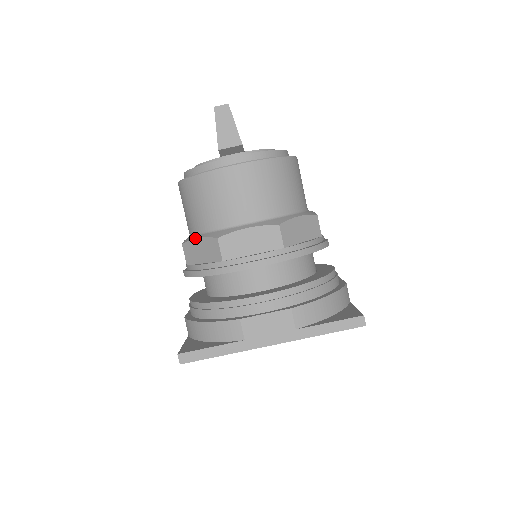
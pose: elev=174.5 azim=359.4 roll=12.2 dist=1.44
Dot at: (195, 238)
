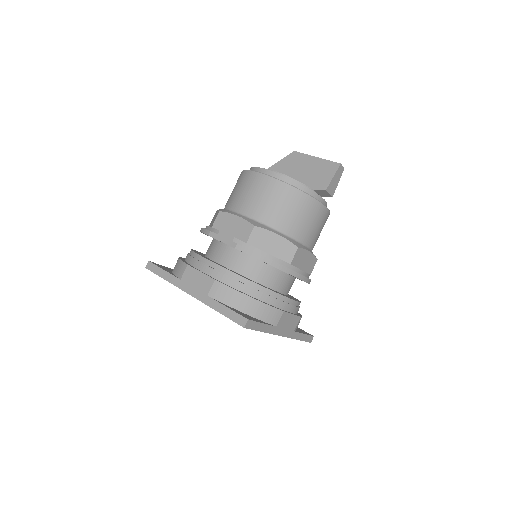
Dot at: (275, 232)
